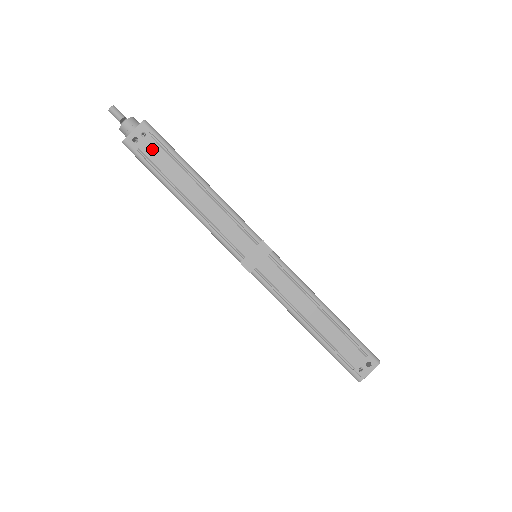
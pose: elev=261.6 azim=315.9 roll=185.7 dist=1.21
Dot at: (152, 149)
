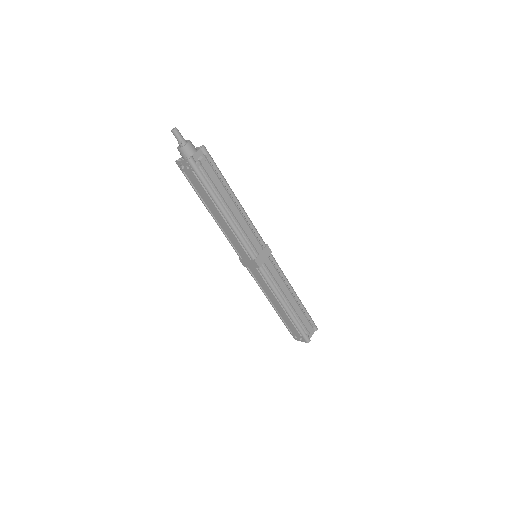
Dot at: (193, 178)
